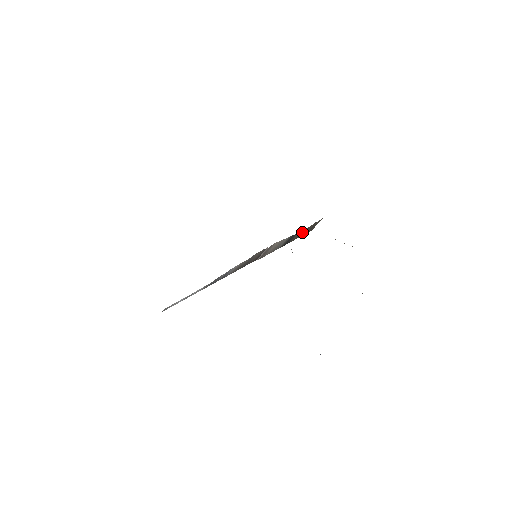
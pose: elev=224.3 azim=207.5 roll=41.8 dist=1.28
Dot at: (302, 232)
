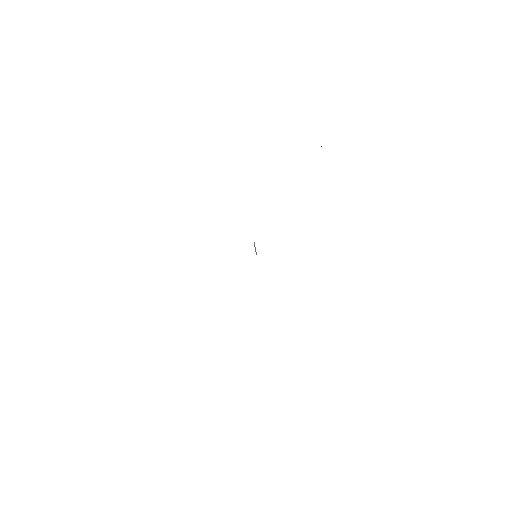
Dot at: occluded
